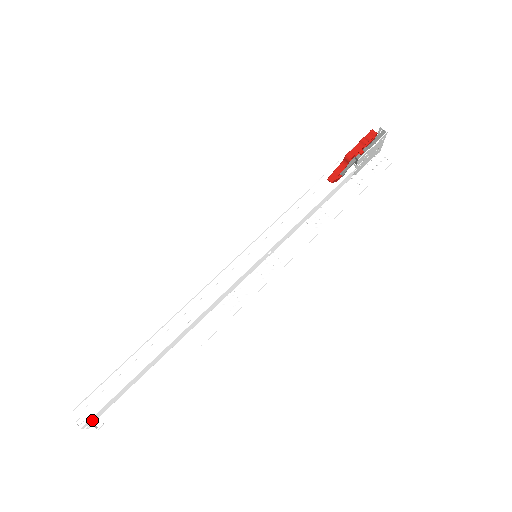
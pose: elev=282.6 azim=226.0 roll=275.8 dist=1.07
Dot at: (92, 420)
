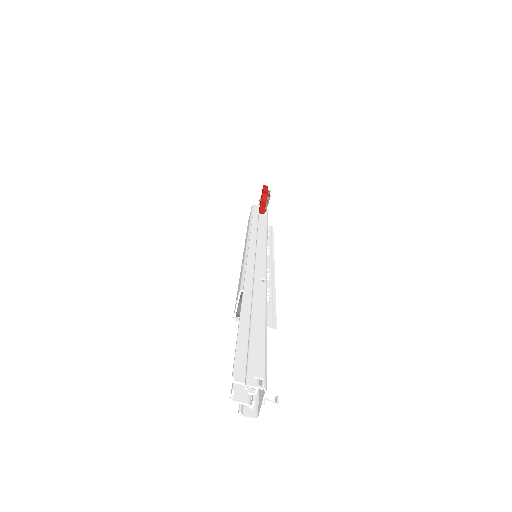
Dot at: (262, 392)
